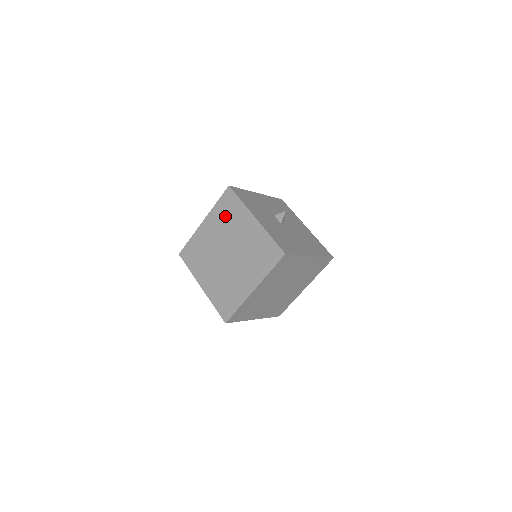
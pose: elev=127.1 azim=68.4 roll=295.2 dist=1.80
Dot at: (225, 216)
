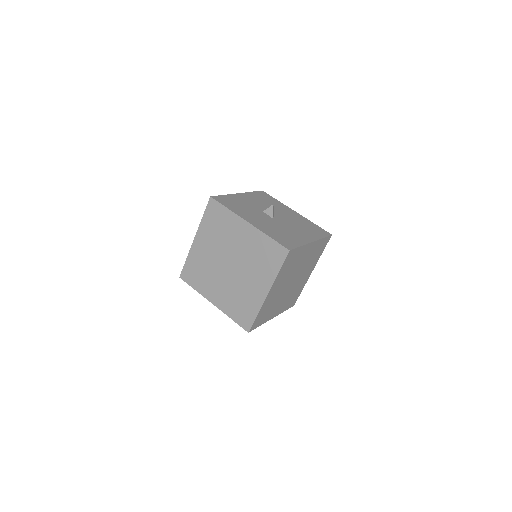
Dot at: (216, 228)
